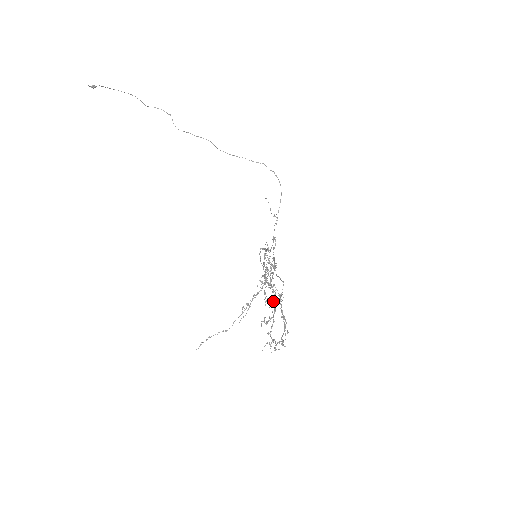
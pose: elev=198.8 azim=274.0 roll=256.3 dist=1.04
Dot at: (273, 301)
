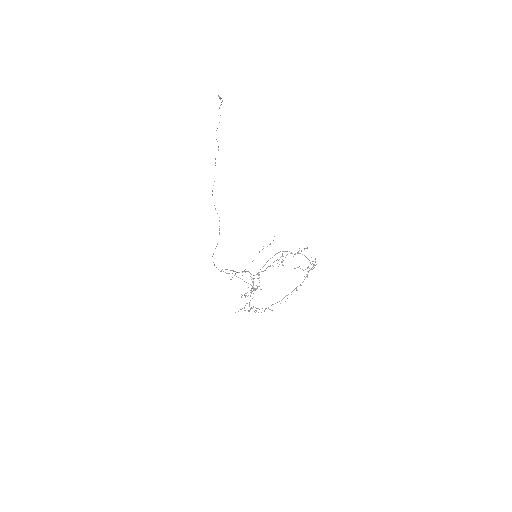
Dot at: (307, 275)
